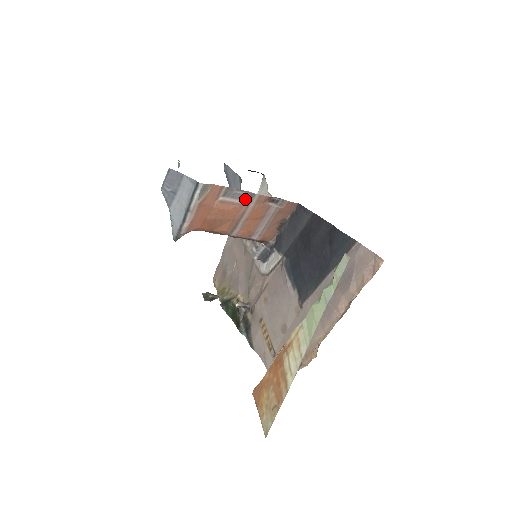
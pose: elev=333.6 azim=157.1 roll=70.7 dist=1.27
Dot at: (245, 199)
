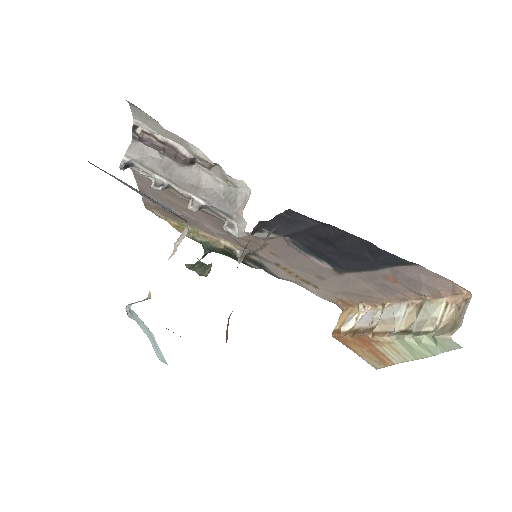
Dot at: occluded
